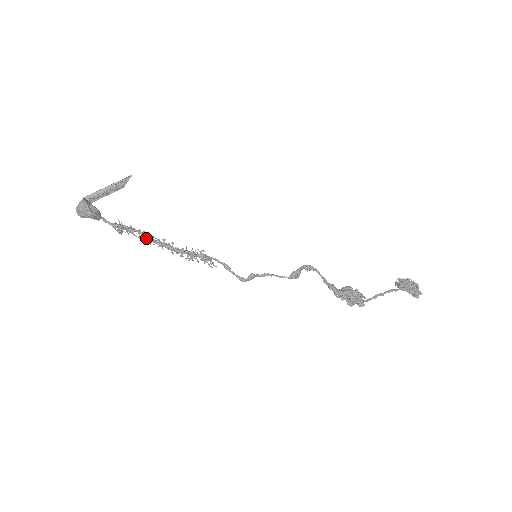
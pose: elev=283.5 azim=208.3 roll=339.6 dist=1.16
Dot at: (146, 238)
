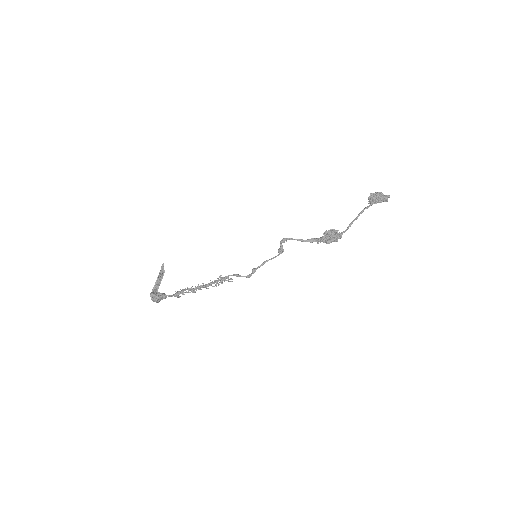
Dot at: occluded
